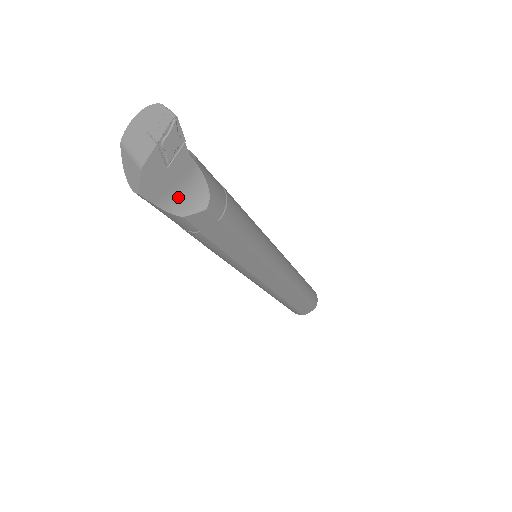
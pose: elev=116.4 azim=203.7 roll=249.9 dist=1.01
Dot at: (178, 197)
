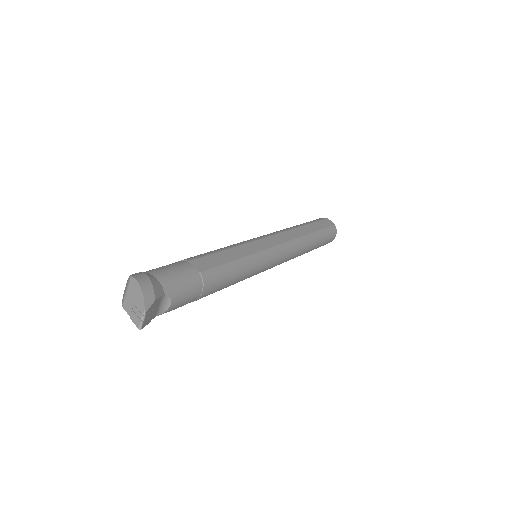
Dot at: occluded
